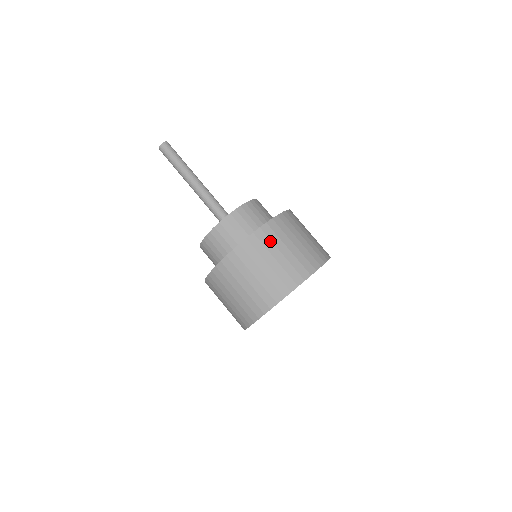
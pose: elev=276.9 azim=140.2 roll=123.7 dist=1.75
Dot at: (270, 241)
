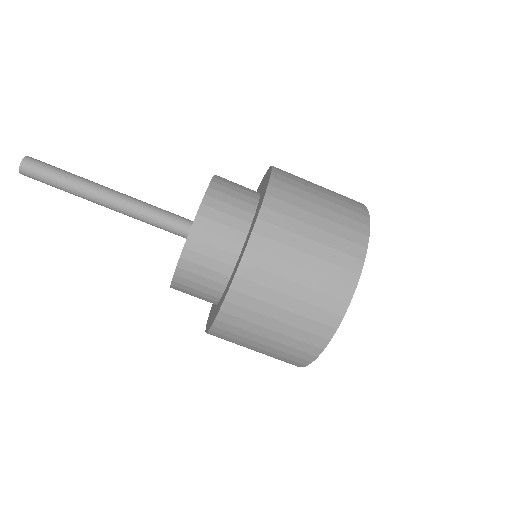
Dot at: (294, 196)
